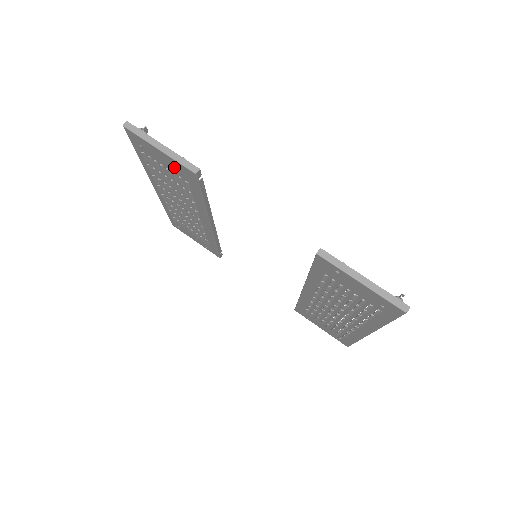
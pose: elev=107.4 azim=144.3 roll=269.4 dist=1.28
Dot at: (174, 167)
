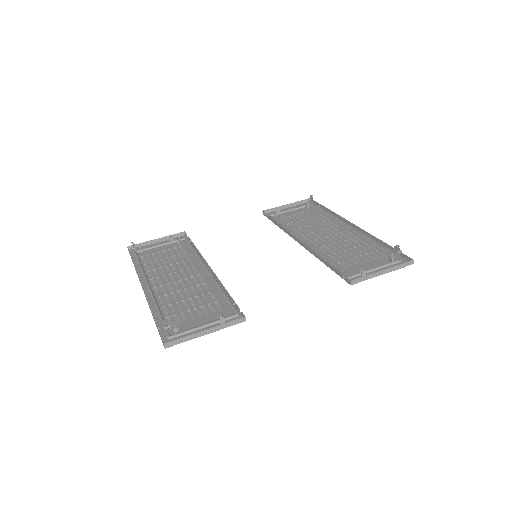
Dot at: (214, 321)
